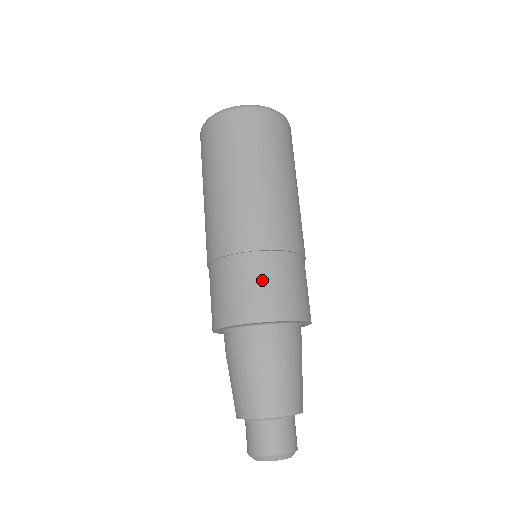
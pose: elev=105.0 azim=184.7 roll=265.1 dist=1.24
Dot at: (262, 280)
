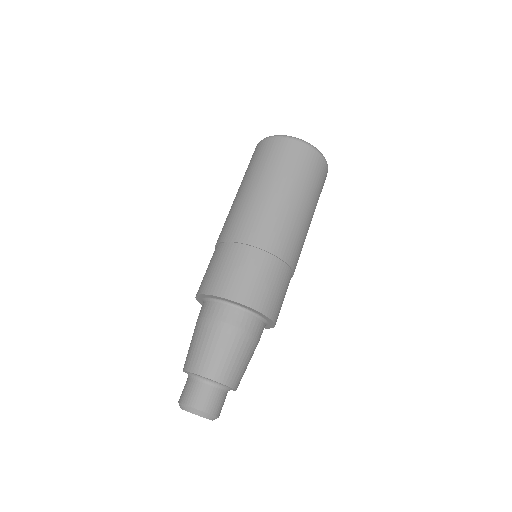
Dot at: (276, 284)
